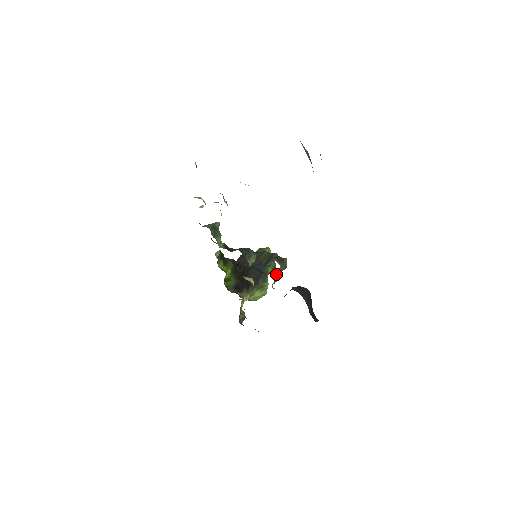
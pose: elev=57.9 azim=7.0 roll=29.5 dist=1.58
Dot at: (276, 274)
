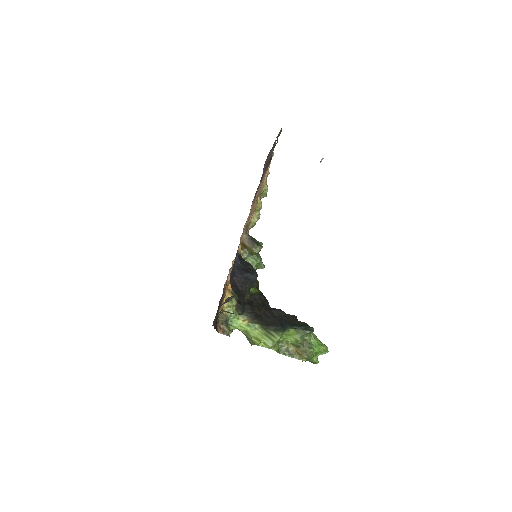
Dot at: (244, 250)
